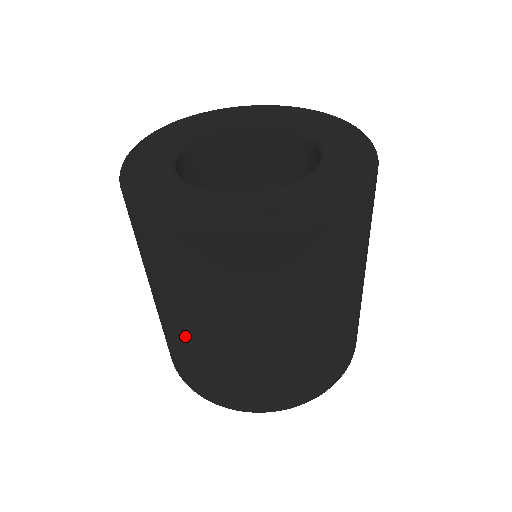
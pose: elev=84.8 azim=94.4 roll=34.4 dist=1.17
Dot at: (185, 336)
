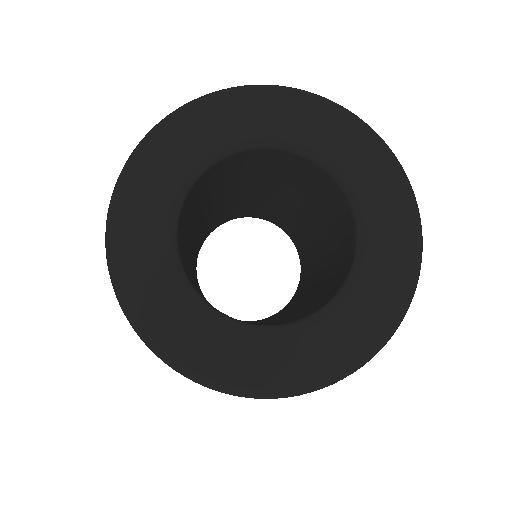
Dot at: occluded
